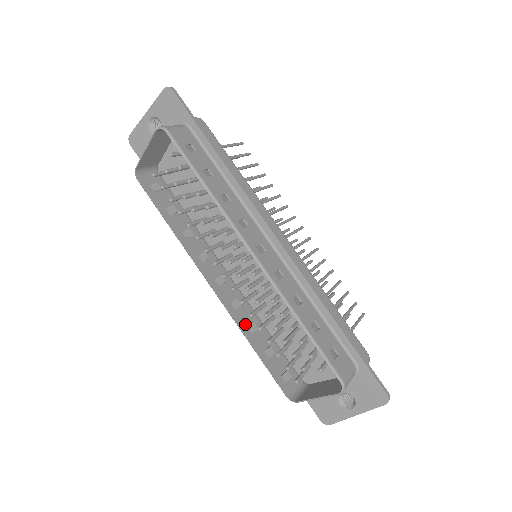
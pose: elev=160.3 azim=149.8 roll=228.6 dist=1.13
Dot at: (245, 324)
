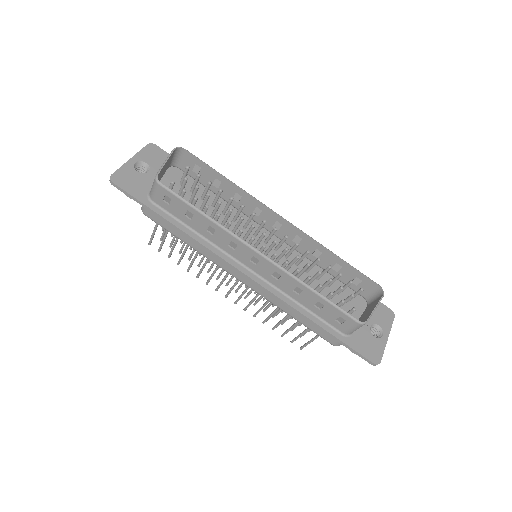
Dot at: (295, 283)
